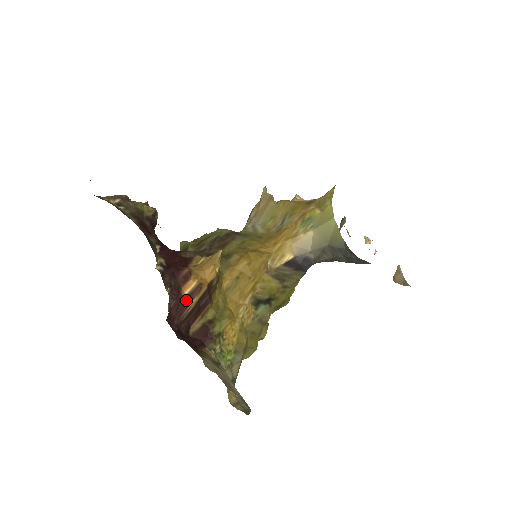
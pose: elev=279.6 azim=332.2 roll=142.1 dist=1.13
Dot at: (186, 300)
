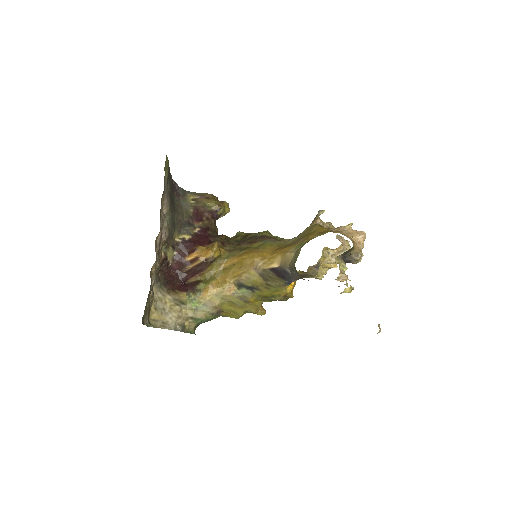
Dot at: (187, 263)
